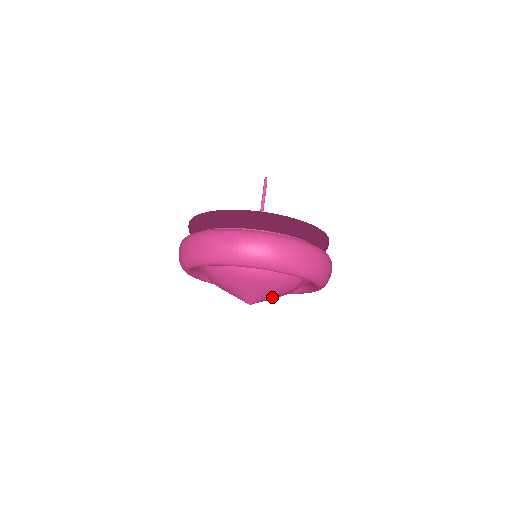
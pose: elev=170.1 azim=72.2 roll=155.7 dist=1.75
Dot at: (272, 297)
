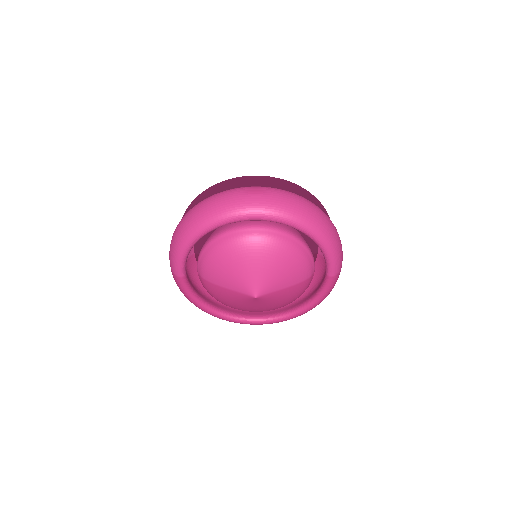
Dot at: (282, 289)
